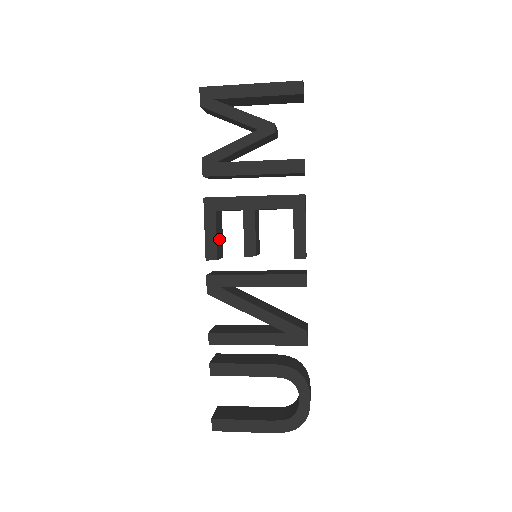
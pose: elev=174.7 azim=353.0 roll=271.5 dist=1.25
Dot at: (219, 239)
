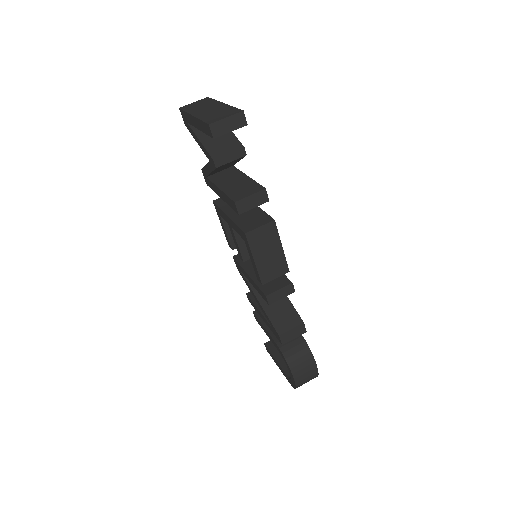
Dot at: occluded
